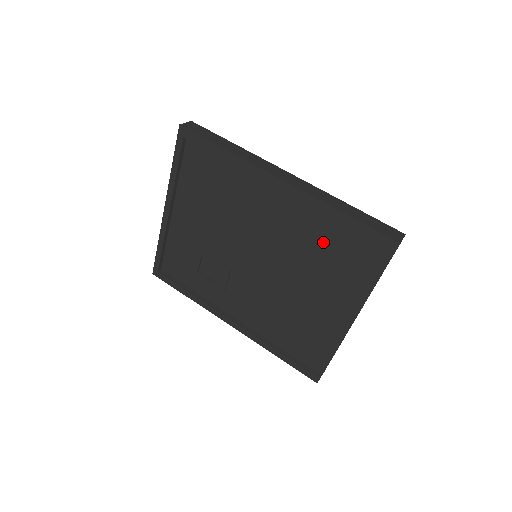
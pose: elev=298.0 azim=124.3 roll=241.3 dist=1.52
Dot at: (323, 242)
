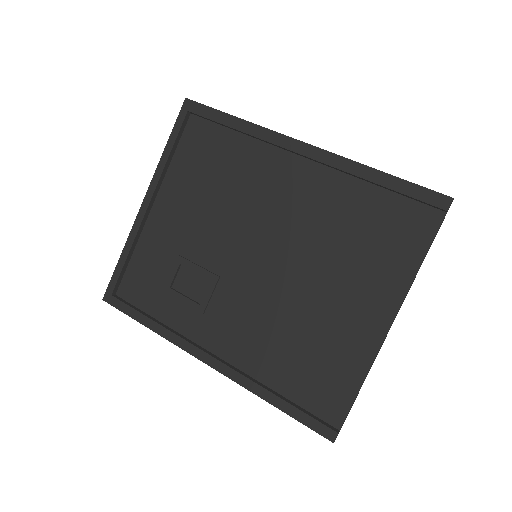
Dot at: (351, 217)
